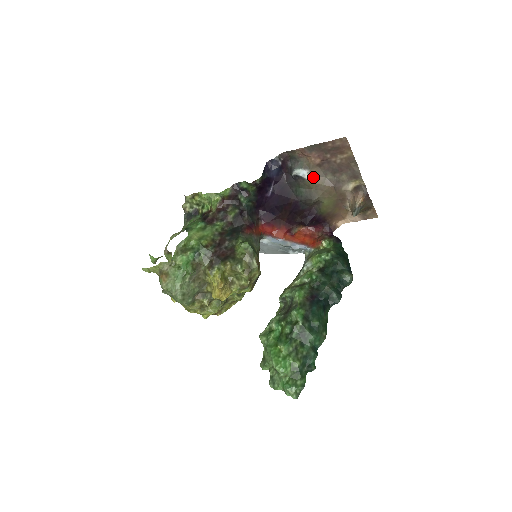
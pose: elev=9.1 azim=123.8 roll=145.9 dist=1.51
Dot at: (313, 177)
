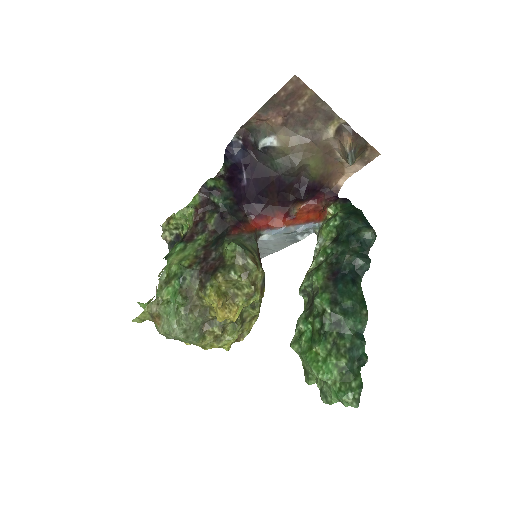
Dot at: (283, 141)
